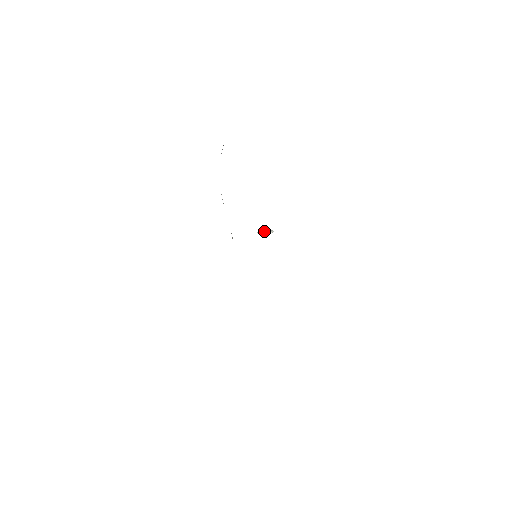
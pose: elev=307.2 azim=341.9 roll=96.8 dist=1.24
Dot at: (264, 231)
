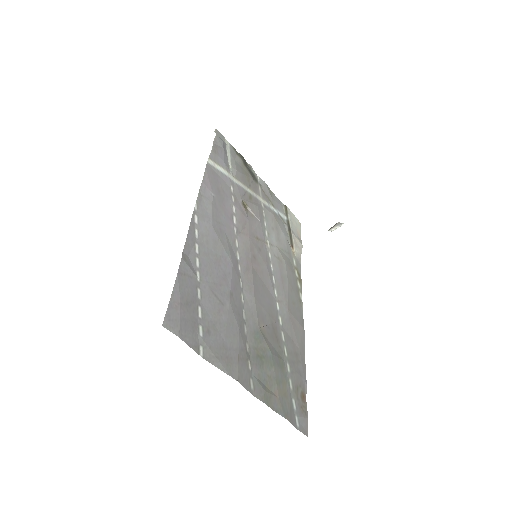
Dot at: (333, 227)
